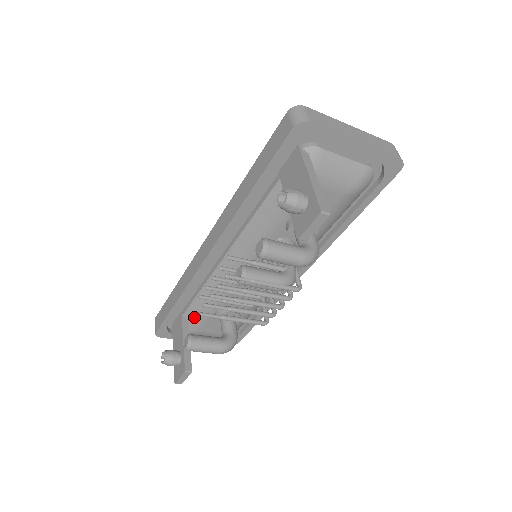
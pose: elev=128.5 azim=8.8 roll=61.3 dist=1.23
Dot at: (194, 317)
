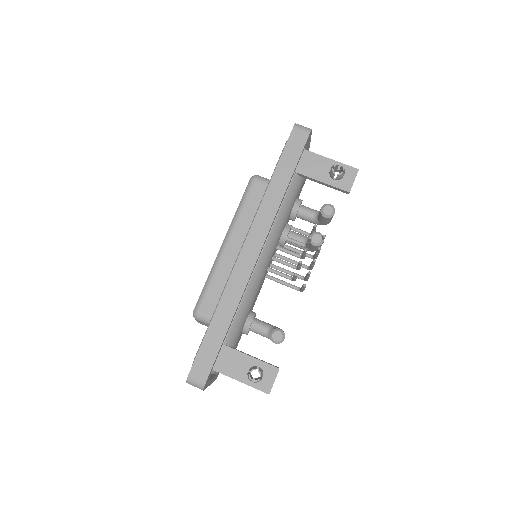
Dot at: (233, 338)
